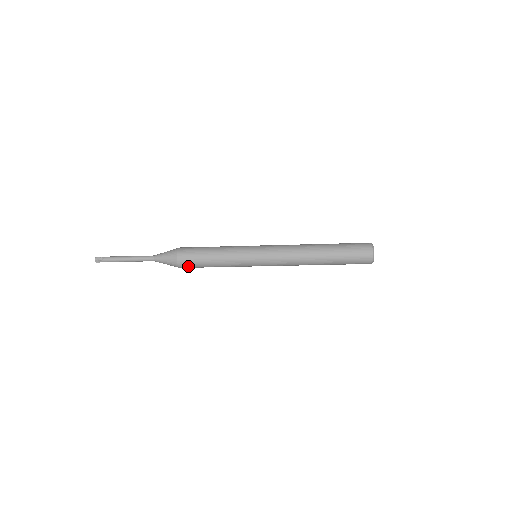
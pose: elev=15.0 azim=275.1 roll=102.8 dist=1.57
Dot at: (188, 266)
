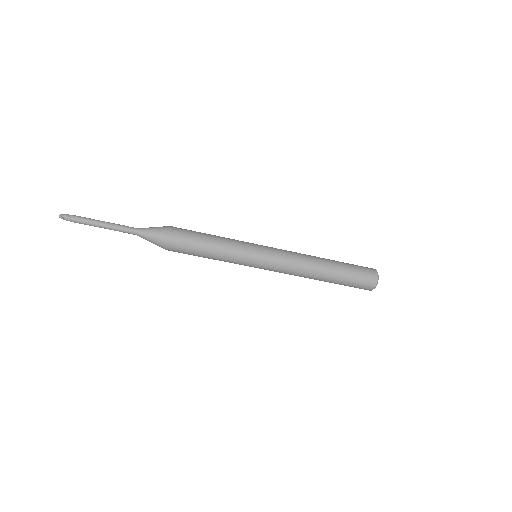
Dot at: (180, 237)
